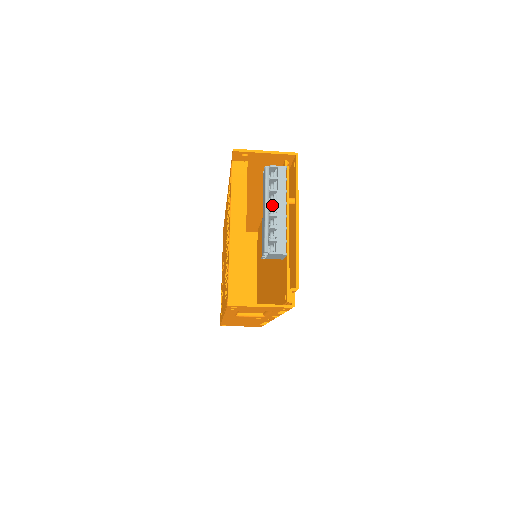
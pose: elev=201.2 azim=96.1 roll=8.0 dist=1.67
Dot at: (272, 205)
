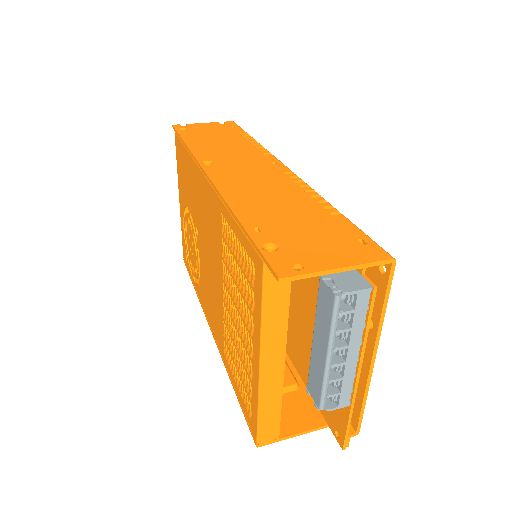
Dot at: (336, 343)
